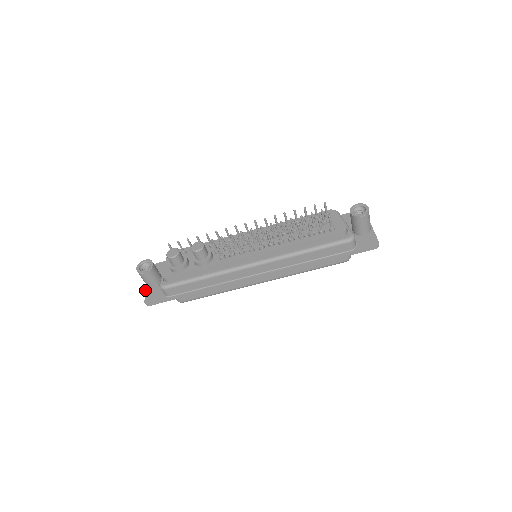
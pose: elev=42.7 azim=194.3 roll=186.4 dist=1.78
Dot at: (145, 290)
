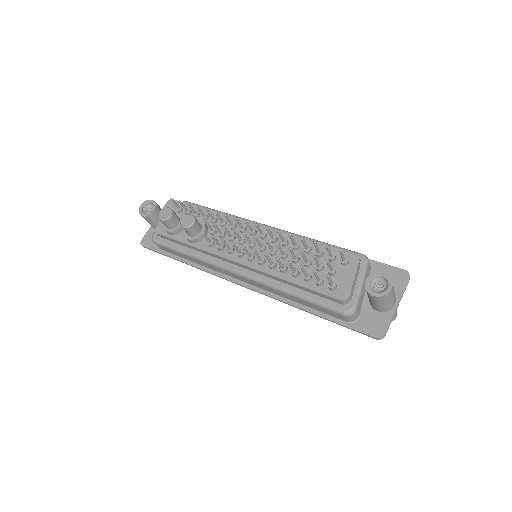
Dot at: (150, 227)
